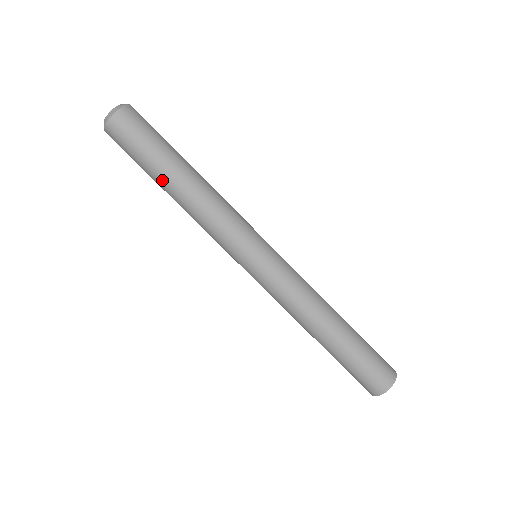
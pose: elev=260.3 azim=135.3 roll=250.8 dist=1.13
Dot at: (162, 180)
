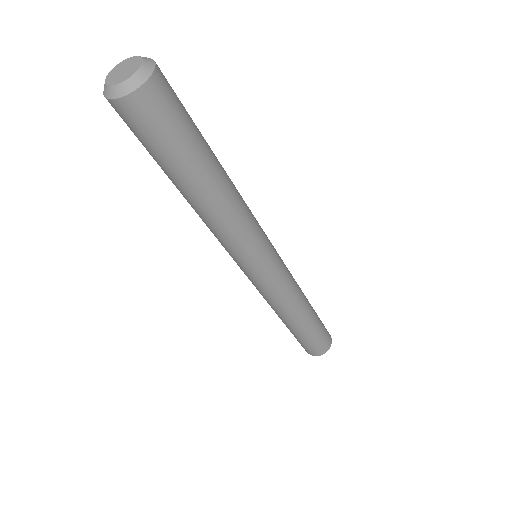
Dot at: occluded
